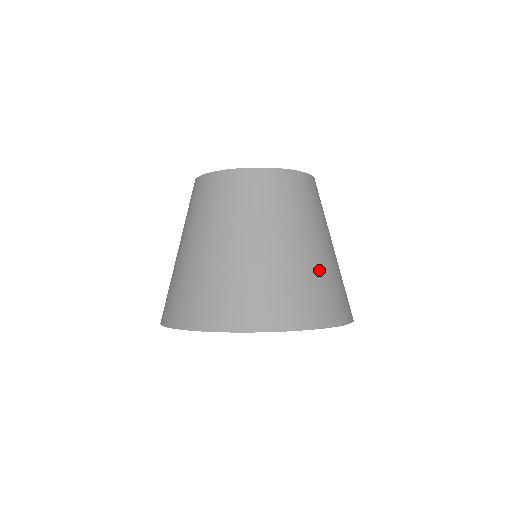
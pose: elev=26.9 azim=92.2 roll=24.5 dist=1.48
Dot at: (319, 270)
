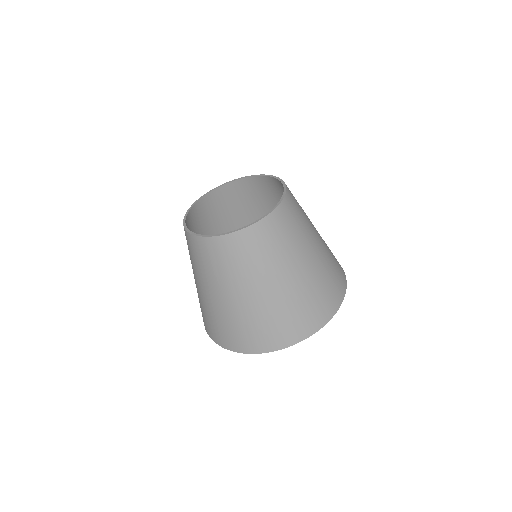
Dot at: (306, 290)
